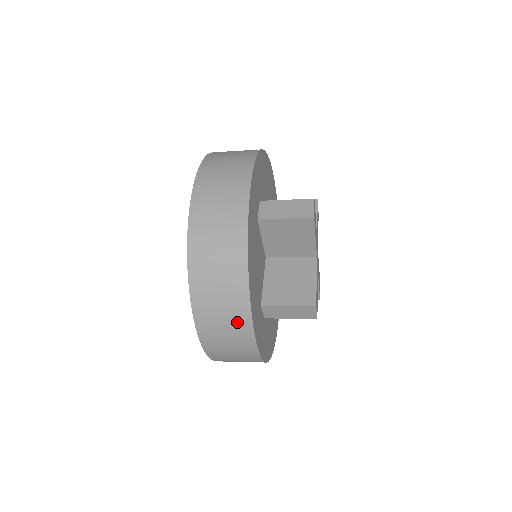
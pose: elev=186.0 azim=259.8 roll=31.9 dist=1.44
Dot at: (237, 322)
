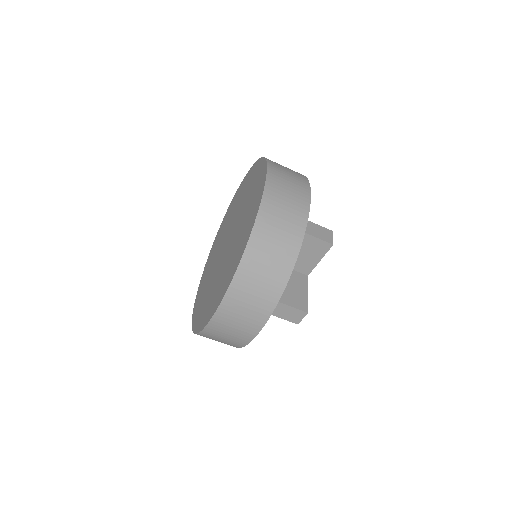
Dot at: (297, 173)
